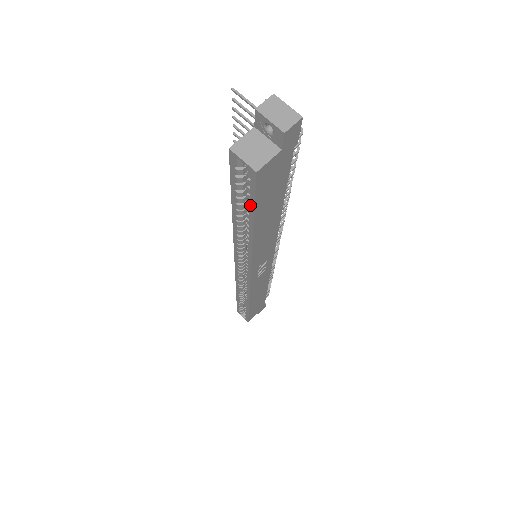
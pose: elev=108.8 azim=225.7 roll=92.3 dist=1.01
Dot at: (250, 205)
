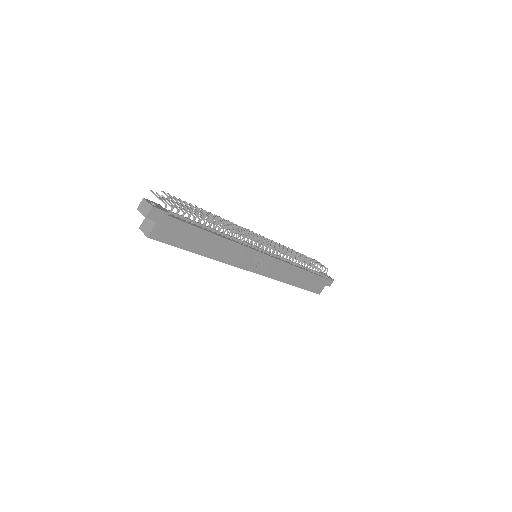
Dot at: (175, 246)
